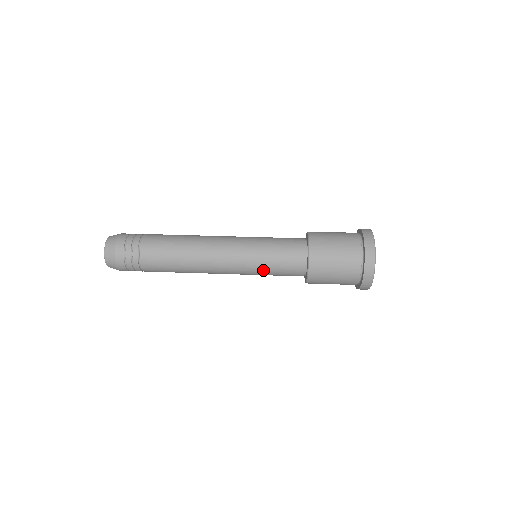
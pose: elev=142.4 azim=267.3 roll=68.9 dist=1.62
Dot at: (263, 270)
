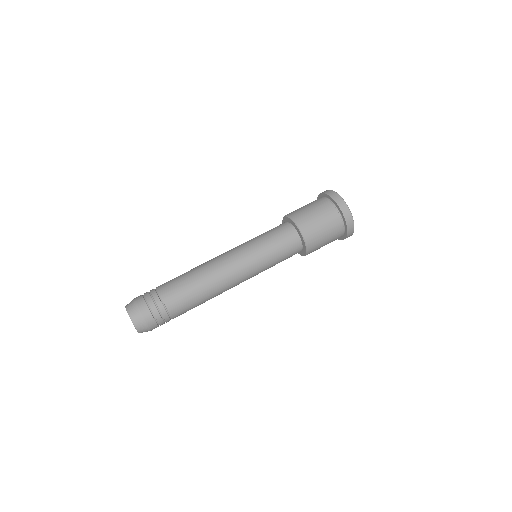
Dot at: (270, 265)
